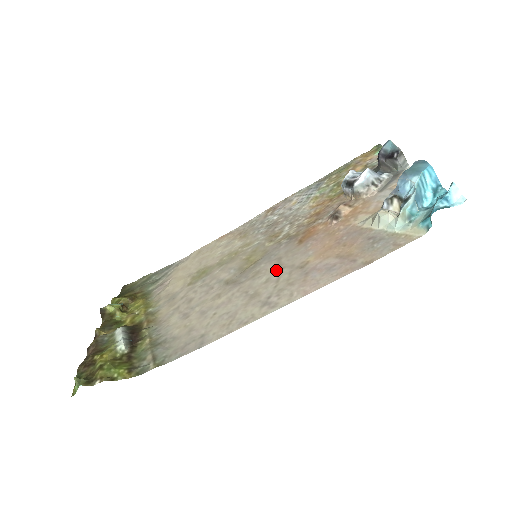
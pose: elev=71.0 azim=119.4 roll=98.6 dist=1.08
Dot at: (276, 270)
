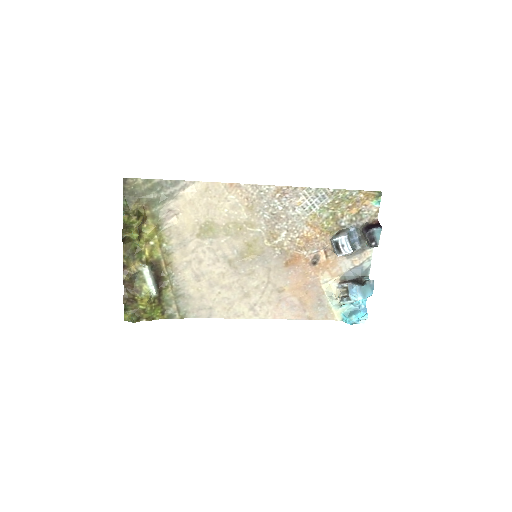
Dot at: (265, 281)
